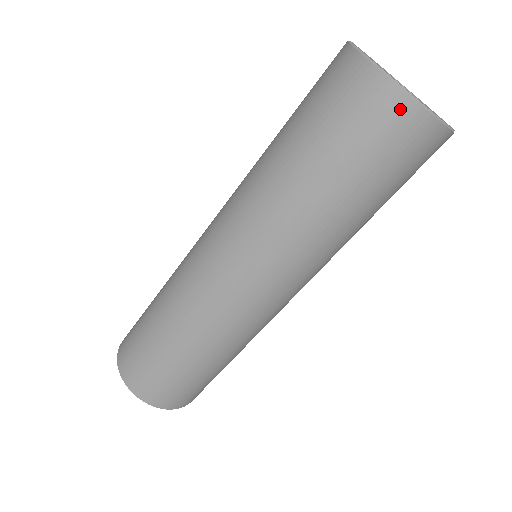
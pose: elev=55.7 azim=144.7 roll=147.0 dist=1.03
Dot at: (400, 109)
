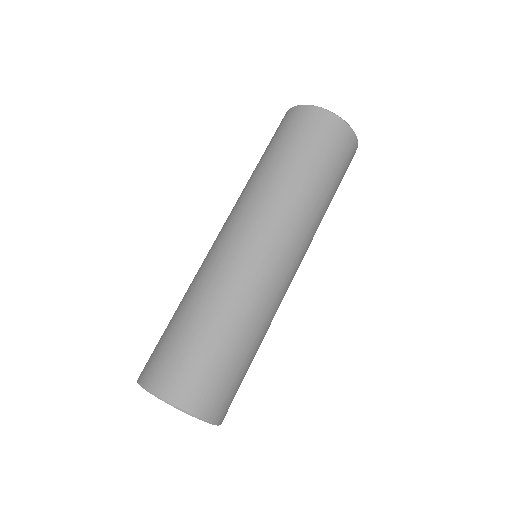
Dot at: (294, 111)
